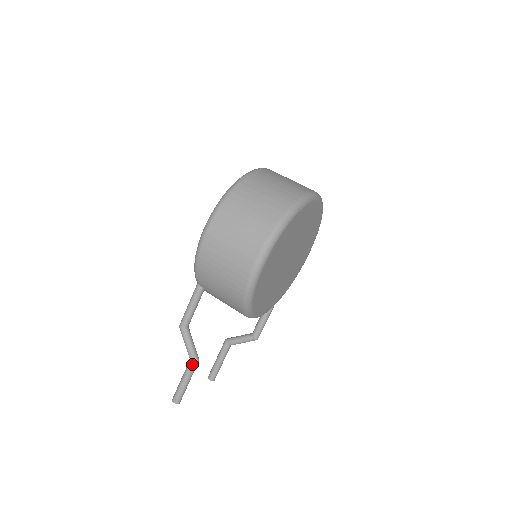
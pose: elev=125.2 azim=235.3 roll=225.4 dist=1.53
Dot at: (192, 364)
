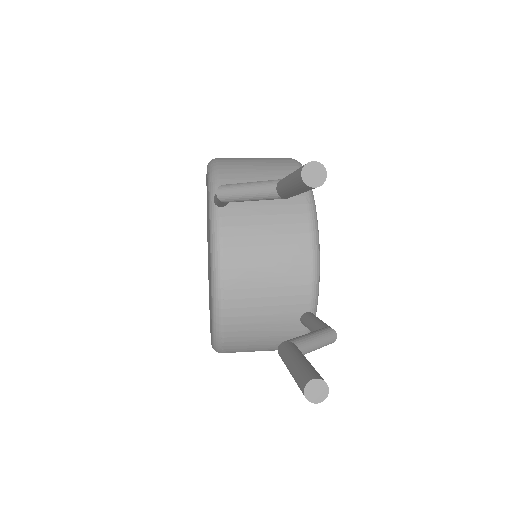
Dot at: occluded
